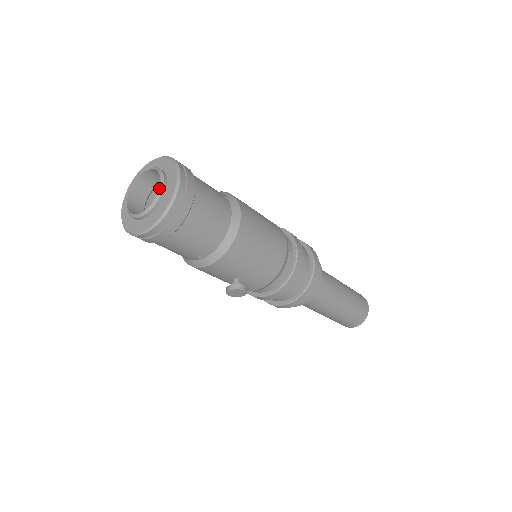
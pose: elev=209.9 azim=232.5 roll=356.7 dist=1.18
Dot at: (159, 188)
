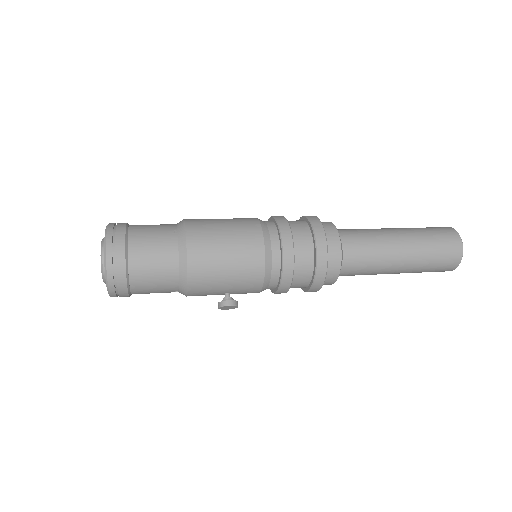
Dot at: occluded
